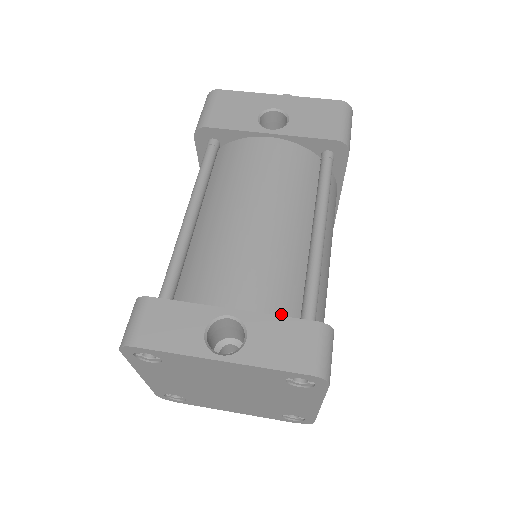
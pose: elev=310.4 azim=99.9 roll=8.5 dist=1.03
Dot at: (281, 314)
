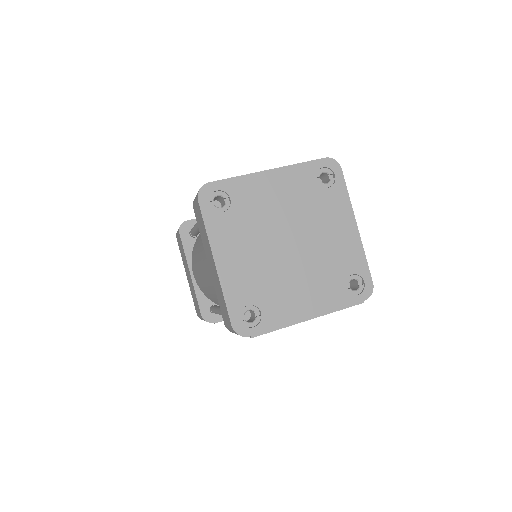
Dot at: occluded
